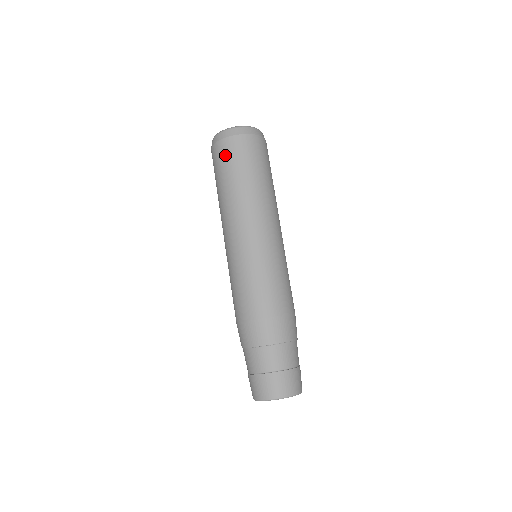
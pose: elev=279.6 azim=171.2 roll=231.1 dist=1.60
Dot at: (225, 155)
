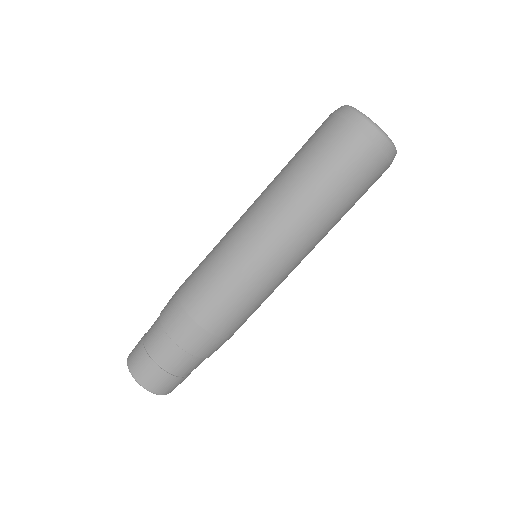
Dot at: (351, 159)
